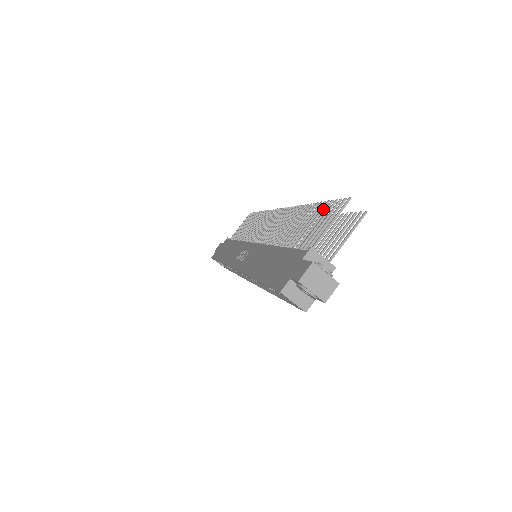
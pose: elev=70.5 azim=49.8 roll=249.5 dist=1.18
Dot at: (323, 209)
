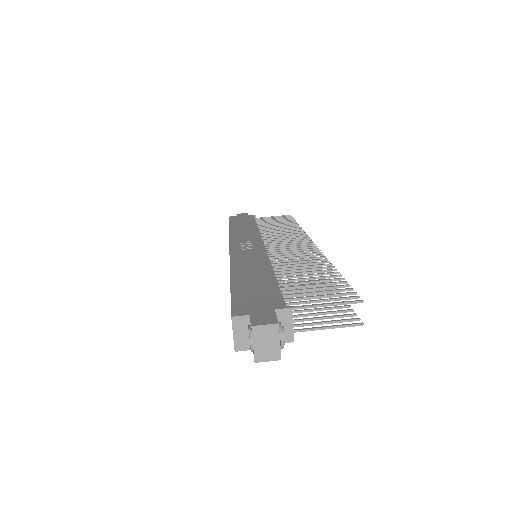
Dot at: (336, 283)
